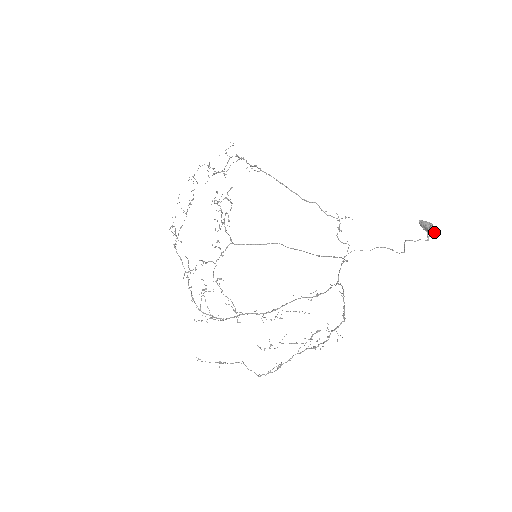
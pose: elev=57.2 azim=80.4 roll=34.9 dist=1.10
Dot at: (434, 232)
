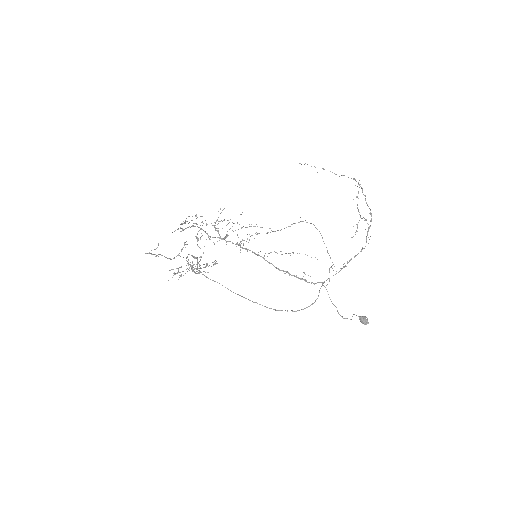
Dot at: (368, 323)
